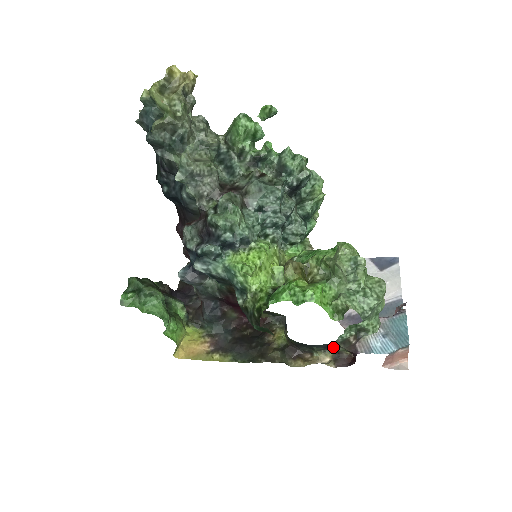
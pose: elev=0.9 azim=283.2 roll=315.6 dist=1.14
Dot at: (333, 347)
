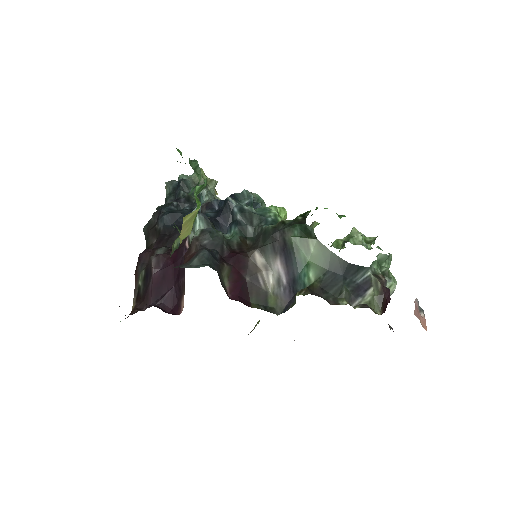
Dot at: (361, 292)
